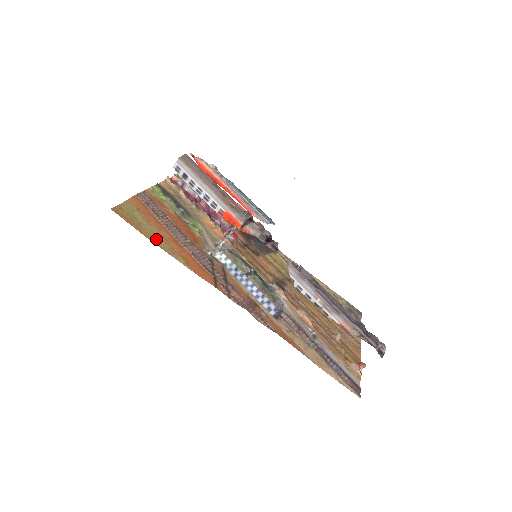
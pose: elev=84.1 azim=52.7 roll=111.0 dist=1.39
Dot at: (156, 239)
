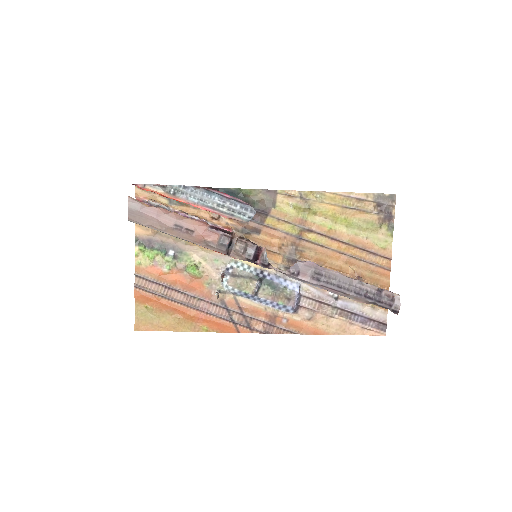
Dot at: (177, 325)
